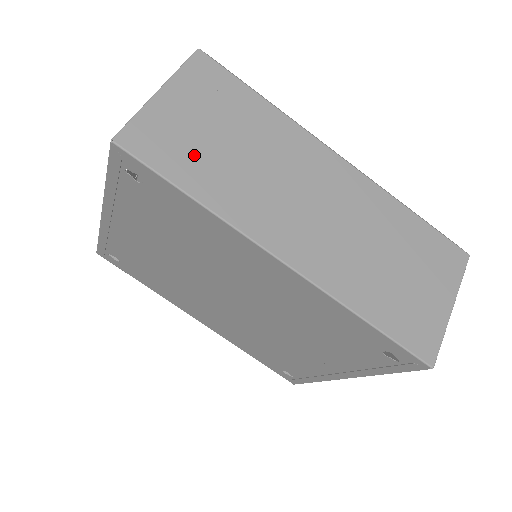
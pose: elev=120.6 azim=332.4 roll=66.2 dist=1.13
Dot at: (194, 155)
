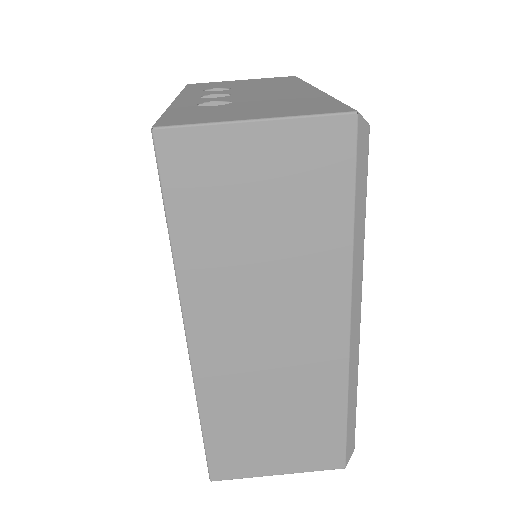
Dot at: (215, 209)
